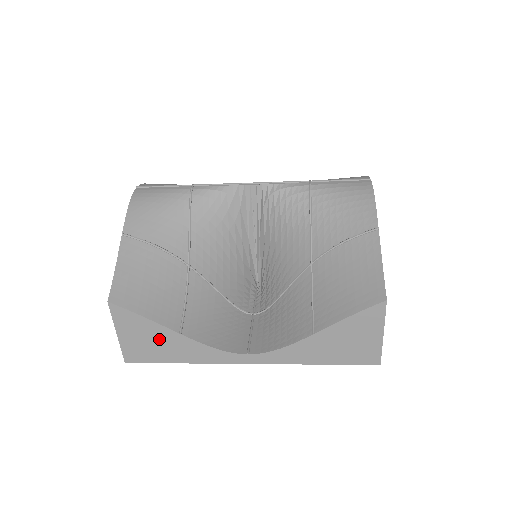
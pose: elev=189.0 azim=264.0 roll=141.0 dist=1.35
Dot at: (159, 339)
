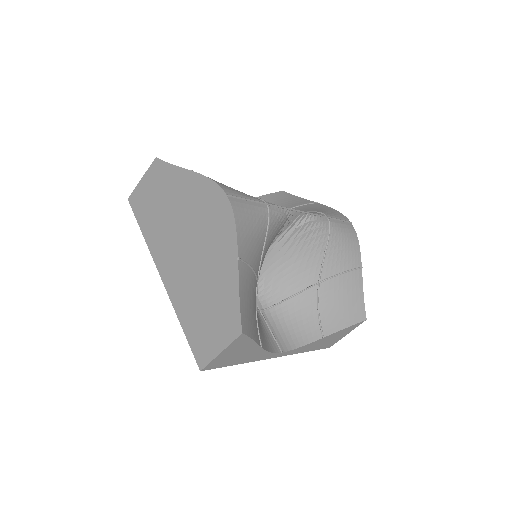
Dot at: (244, 352)
